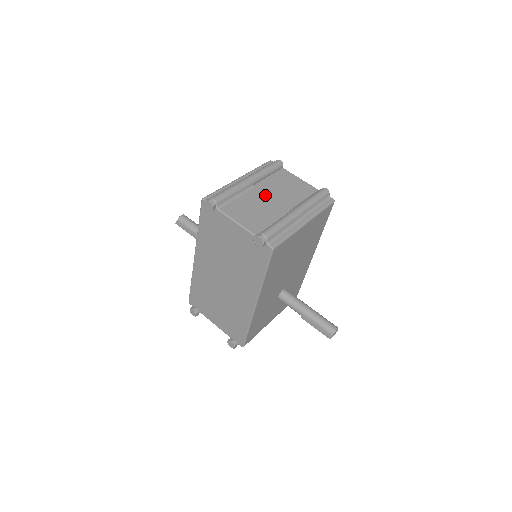
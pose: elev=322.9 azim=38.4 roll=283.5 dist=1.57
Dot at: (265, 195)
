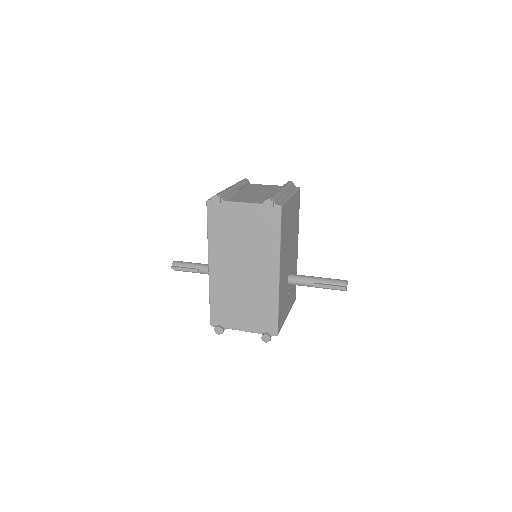
Dot at: (250, 192)
